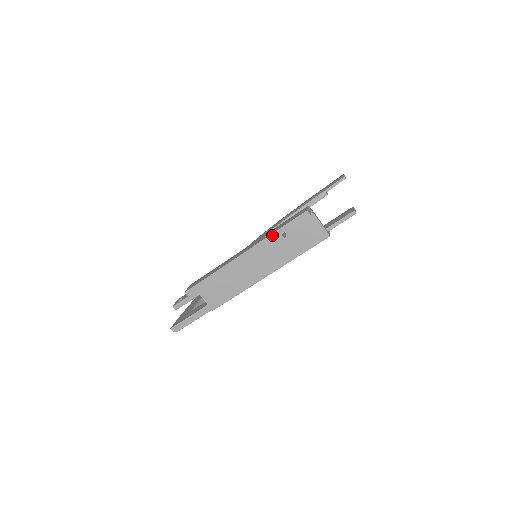
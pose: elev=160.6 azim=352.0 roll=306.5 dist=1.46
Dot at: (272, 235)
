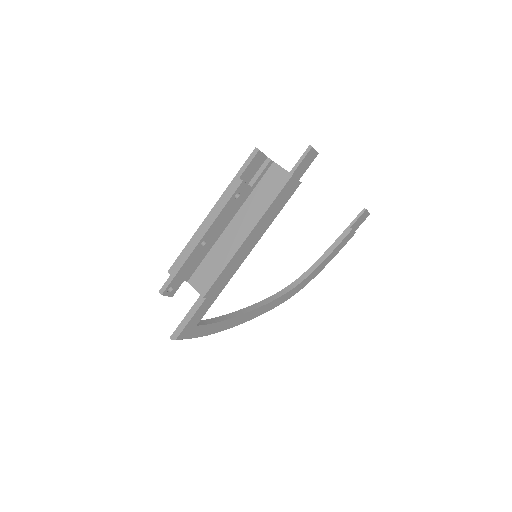
Dot at: (232, 182)
